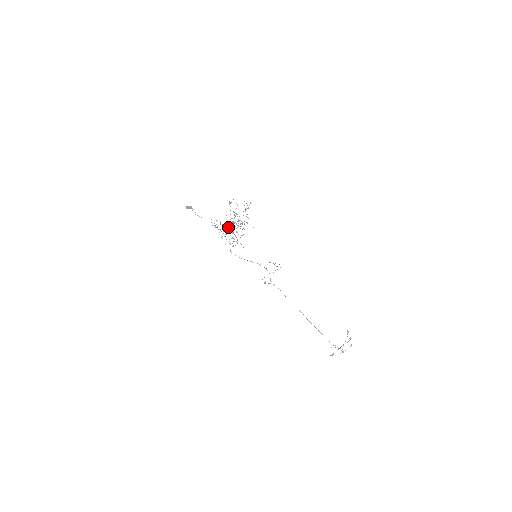
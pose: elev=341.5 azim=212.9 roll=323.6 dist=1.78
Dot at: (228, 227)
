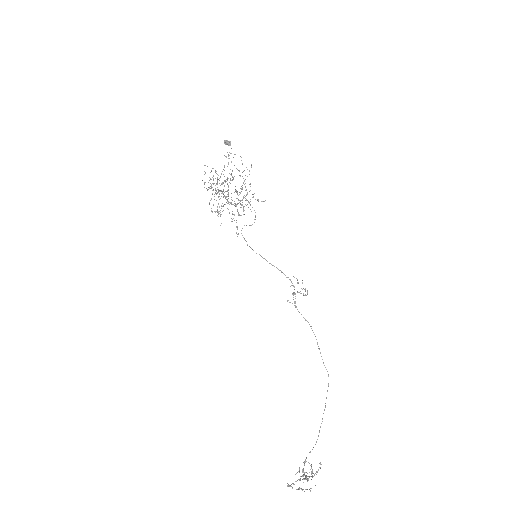
Dot at: (222, 193)
